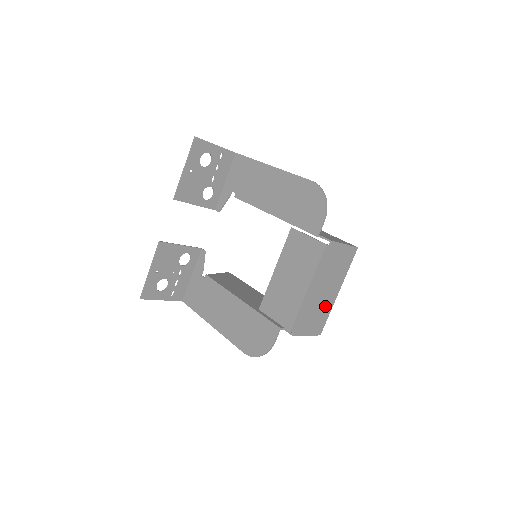
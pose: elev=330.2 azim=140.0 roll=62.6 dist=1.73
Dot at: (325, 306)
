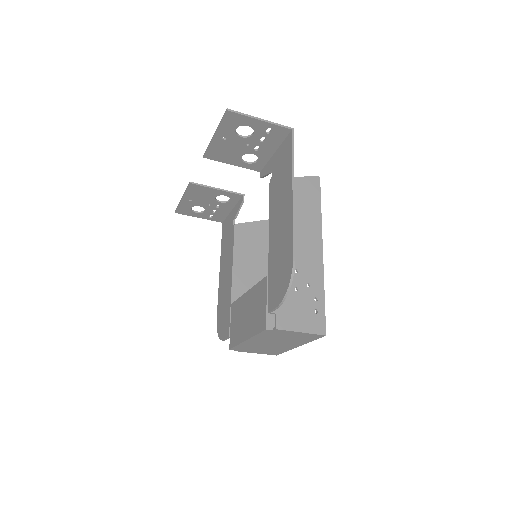
Dot at: (278, 348)
